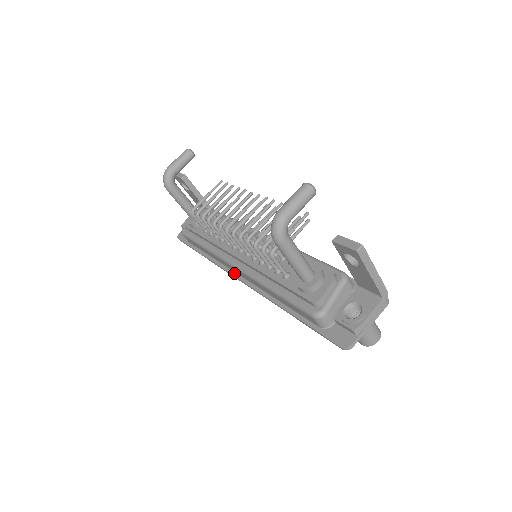
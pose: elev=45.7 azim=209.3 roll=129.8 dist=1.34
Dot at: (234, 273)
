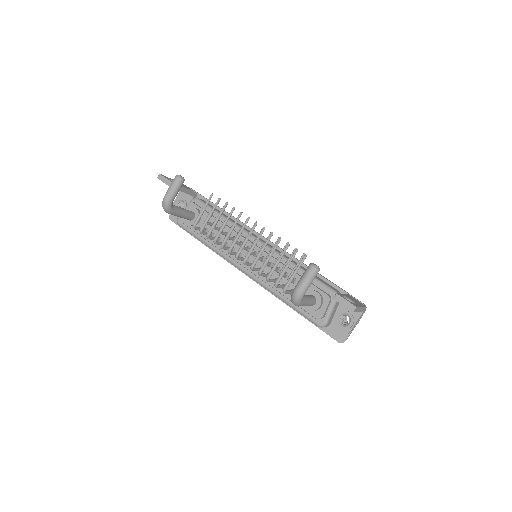
Dot at: occluded
